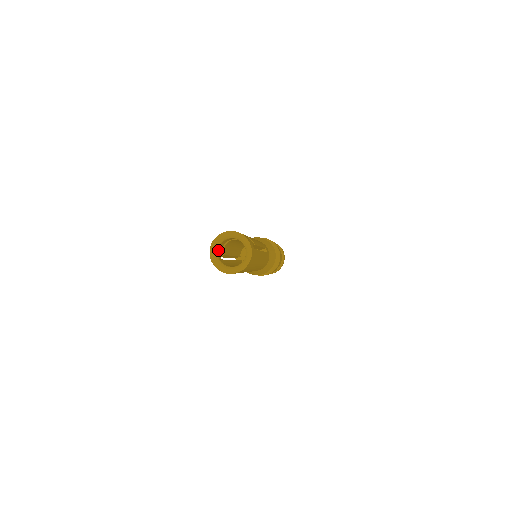
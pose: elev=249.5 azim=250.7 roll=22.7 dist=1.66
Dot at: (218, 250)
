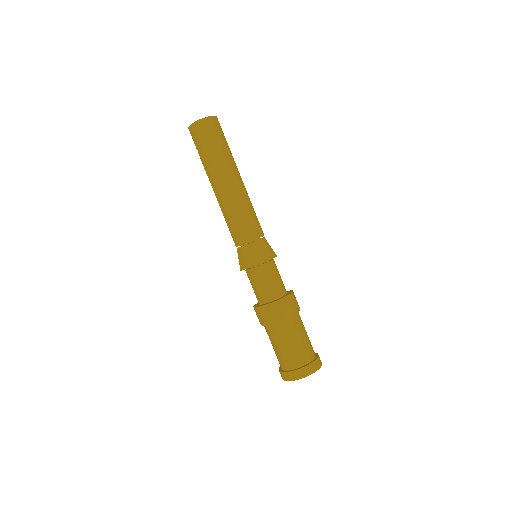
Dot at: occluded
